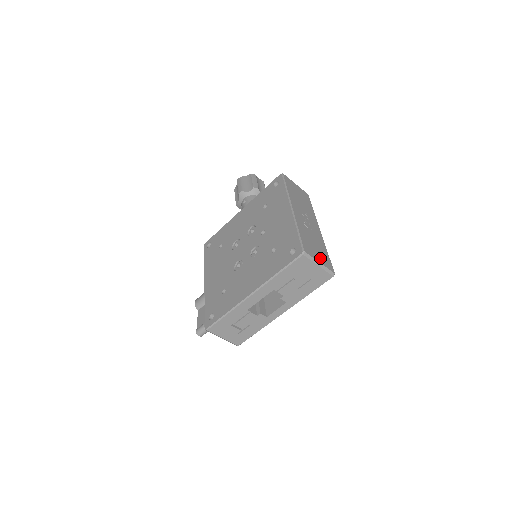
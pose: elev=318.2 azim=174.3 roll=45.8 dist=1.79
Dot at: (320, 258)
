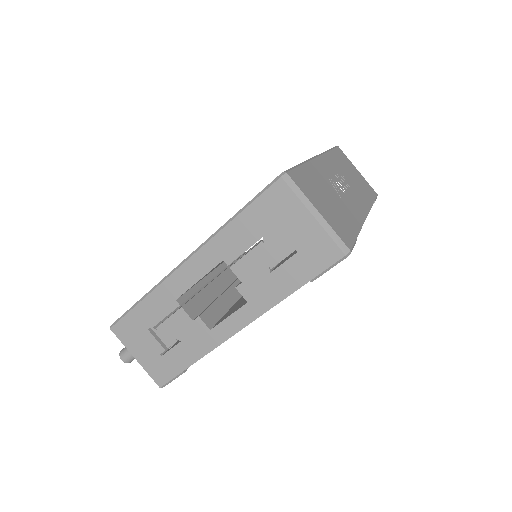
Dot at: (326, 212)
